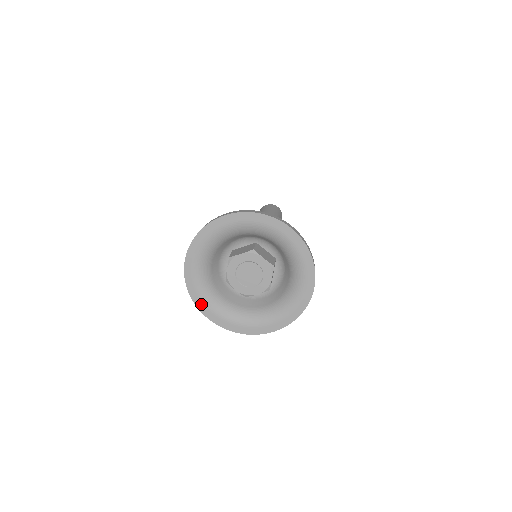
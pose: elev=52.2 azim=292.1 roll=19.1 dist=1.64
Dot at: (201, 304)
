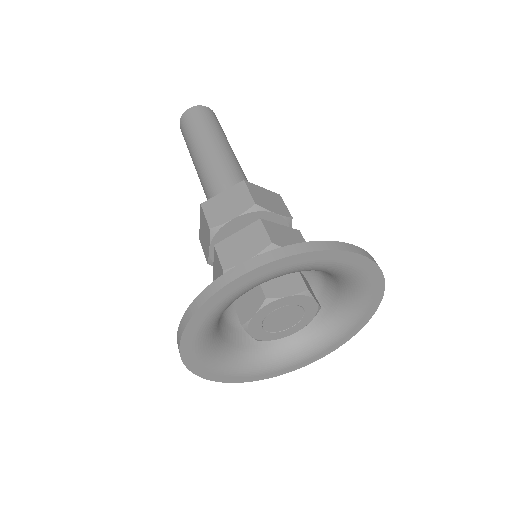
Dot at: (252, 378)
